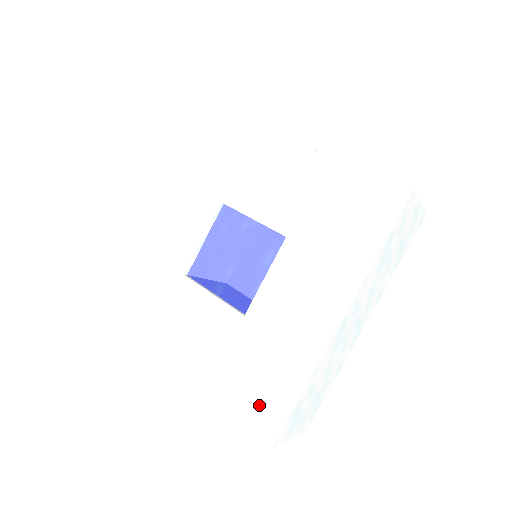
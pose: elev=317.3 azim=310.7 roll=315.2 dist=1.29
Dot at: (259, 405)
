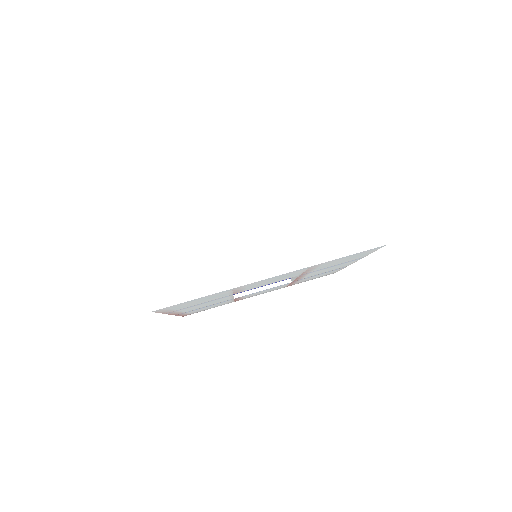
Dot at: occluded
